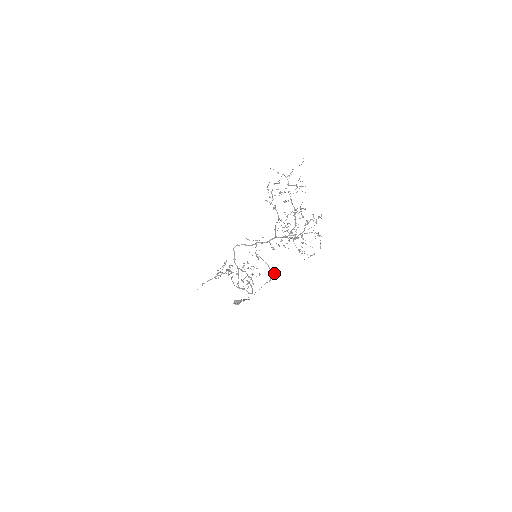
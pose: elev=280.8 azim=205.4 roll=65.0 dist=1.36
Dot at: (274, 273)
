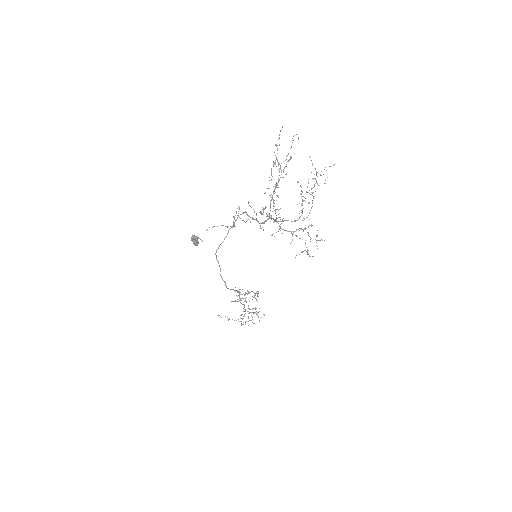
Dot at: (234, 225)
